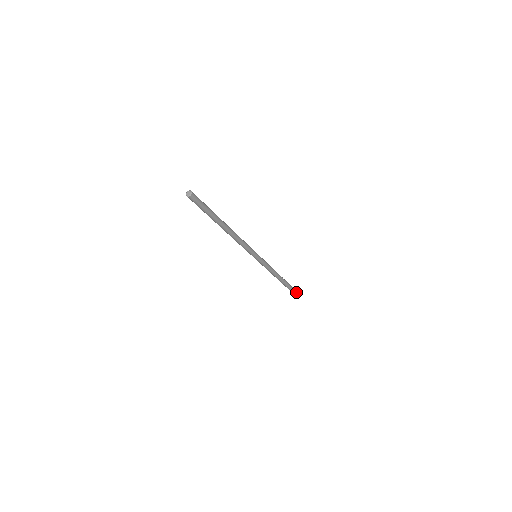
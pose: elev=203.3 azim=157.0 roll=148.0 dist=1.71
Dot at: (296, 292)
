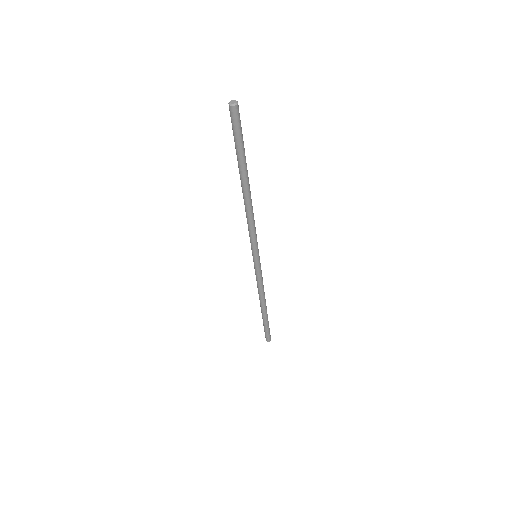
Dot at: (270, 336)
